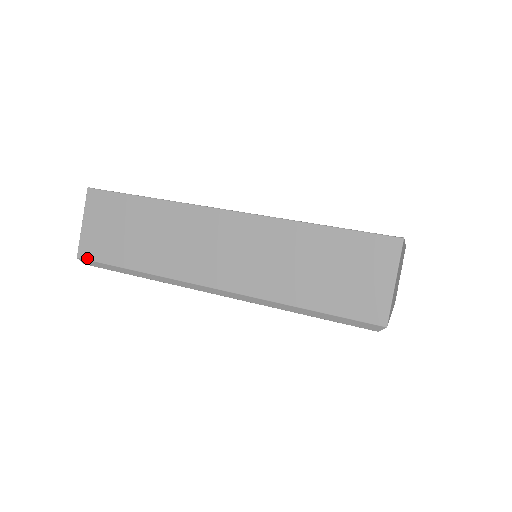
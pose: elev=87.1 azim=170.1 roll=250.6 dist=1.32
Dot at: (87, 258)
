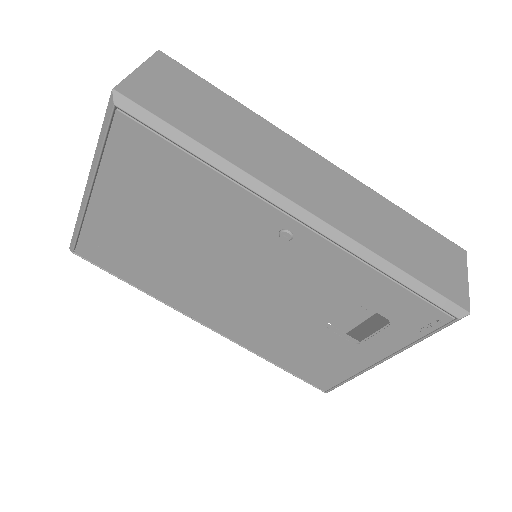
Dot at: (132, 98)
